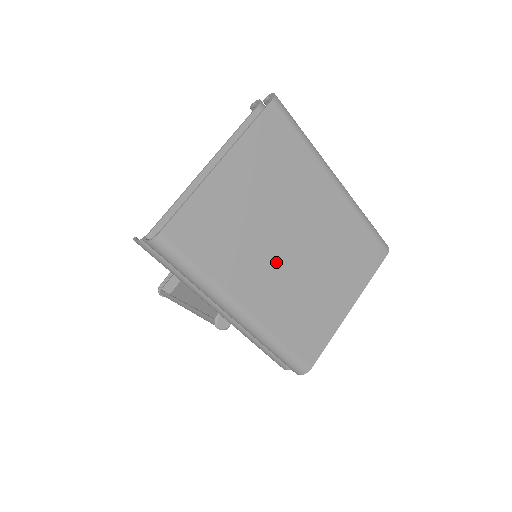
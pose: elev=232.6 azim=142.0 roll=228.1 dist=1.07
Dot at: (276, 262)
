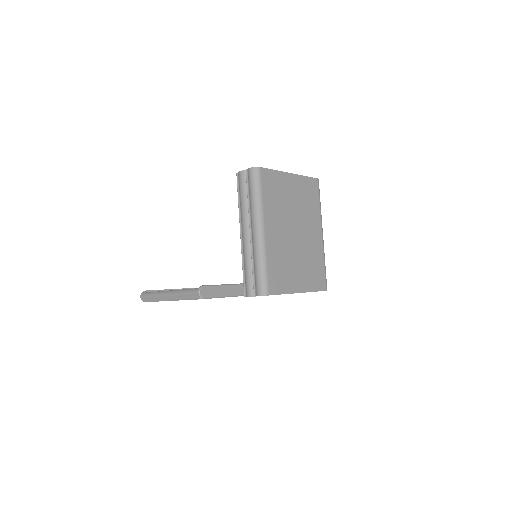
Dot at: (286, 230)
